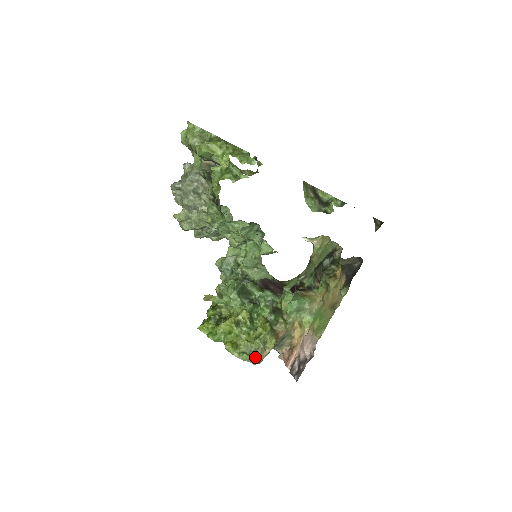
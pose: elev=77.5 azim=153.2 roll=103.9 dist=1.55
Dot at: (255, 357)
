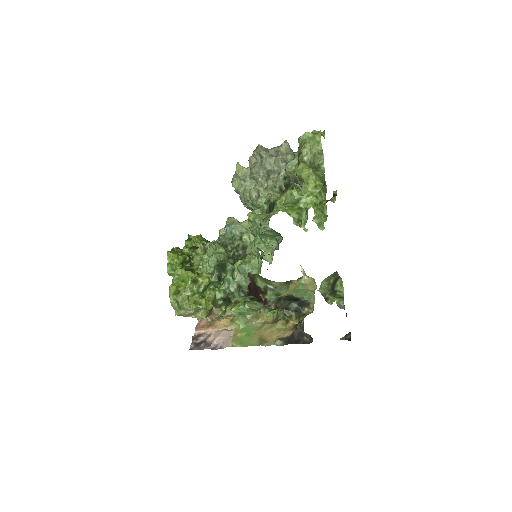
Dot at: (181, 313)
